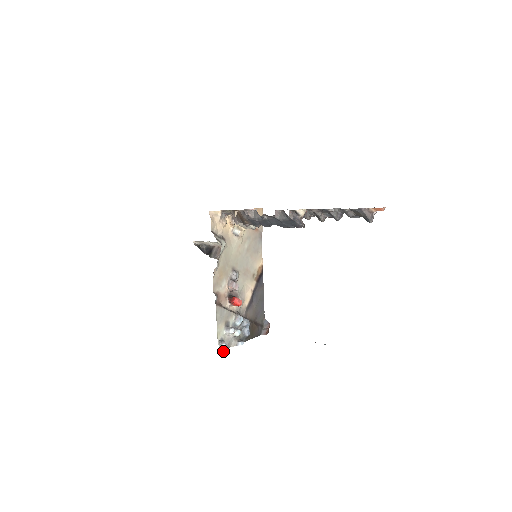
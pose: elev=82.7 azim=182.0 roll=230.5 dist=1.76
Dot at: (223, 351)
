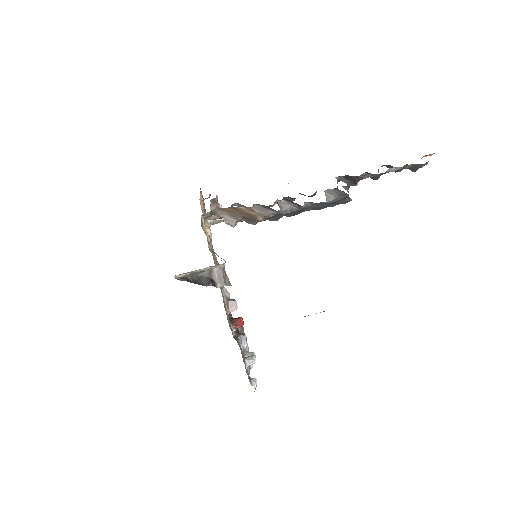
Dot at: (255, 389)
